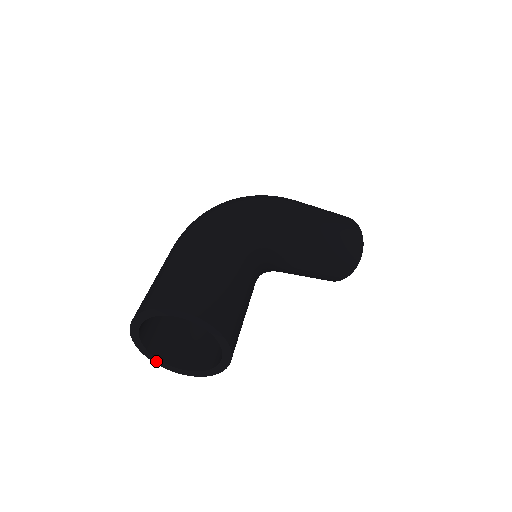
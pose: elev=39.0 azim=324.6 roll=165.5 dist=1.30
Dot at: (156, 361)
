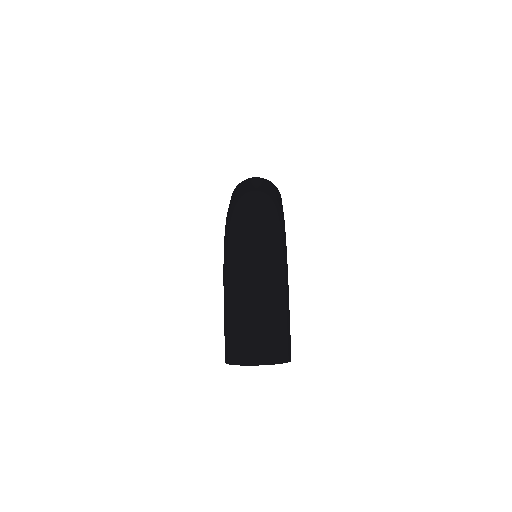
Dot at: occluded
